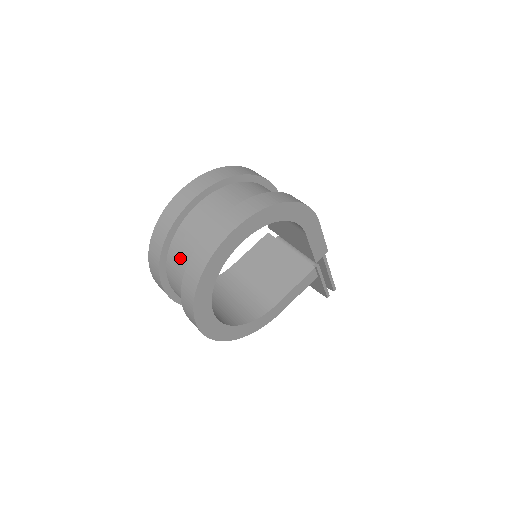
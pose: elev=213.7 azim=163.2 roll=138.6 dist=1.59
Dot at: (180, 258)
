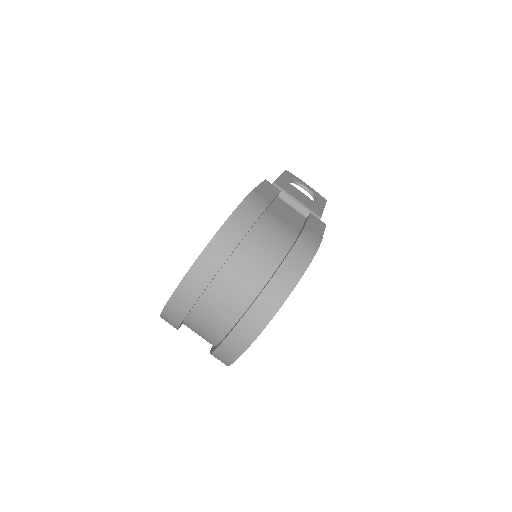
Dot at: (200, 334)
